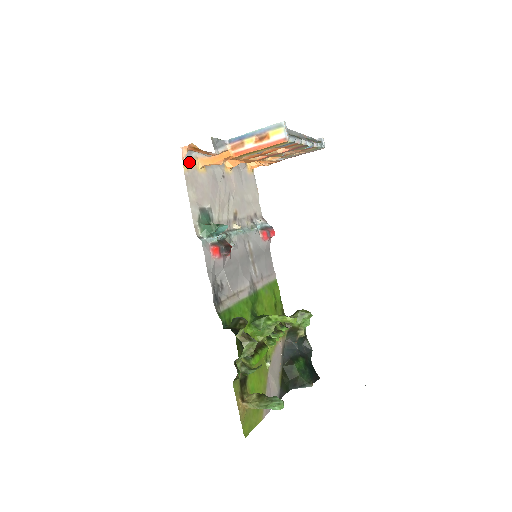
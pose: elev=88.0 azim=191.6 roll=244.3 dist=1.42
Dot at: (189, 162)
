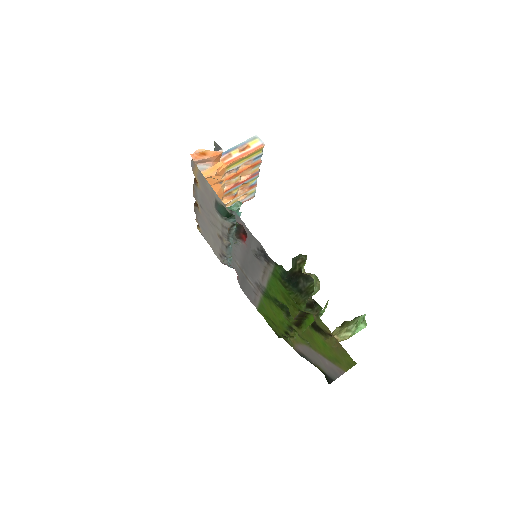
Dot at: (194, 169)
